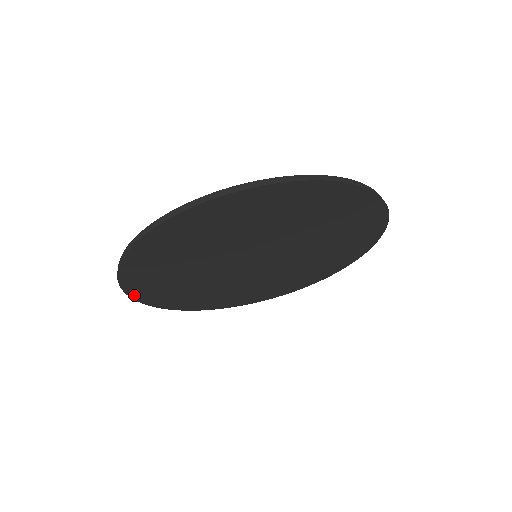
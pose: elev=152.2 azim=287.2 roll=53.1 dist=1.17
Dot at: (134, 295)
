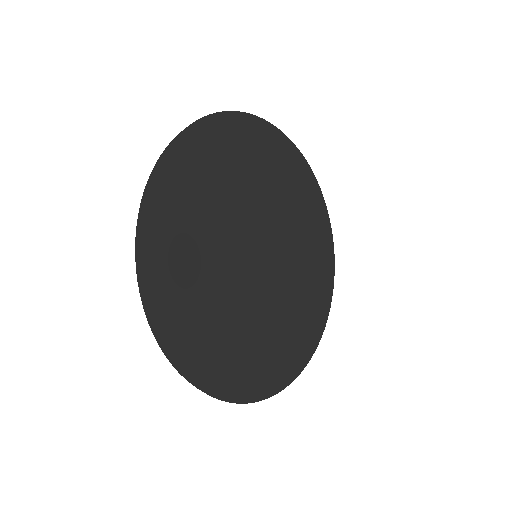
Dot at: (166, 342)
